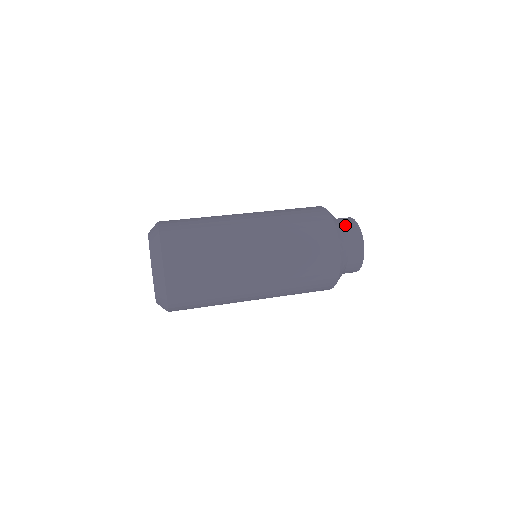
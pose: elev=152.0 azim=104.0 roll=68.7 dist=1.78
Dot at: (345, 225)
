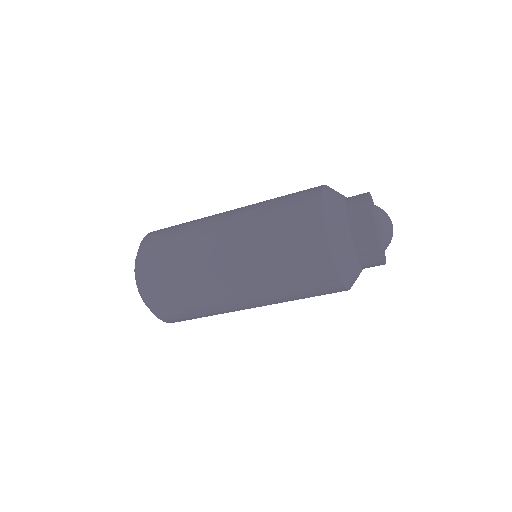
Dot at: occluded
